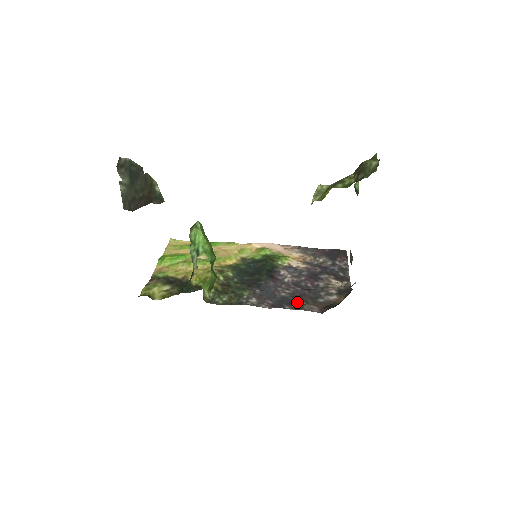
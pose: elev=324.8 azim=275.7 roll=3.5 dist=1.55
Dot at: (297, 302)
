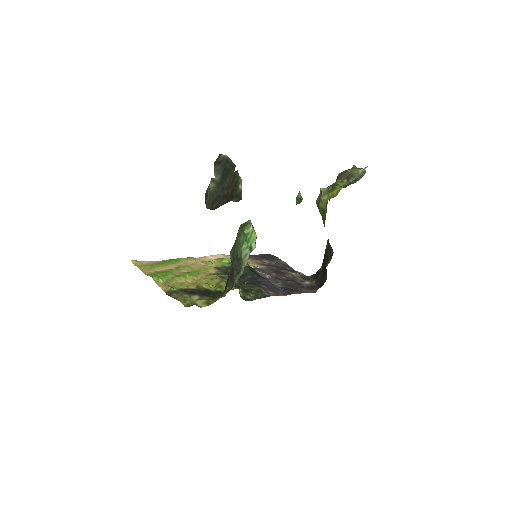
Dot at: (294, 289)
